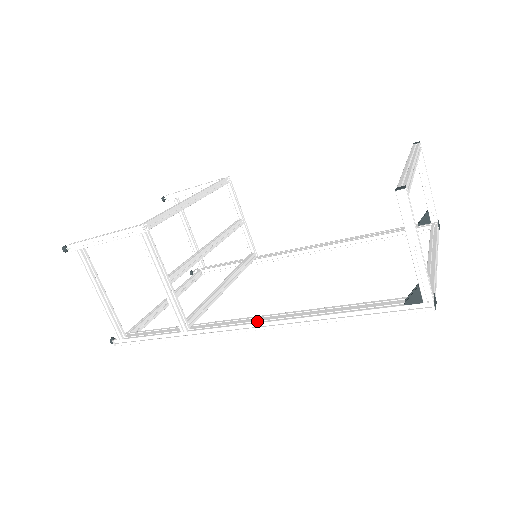
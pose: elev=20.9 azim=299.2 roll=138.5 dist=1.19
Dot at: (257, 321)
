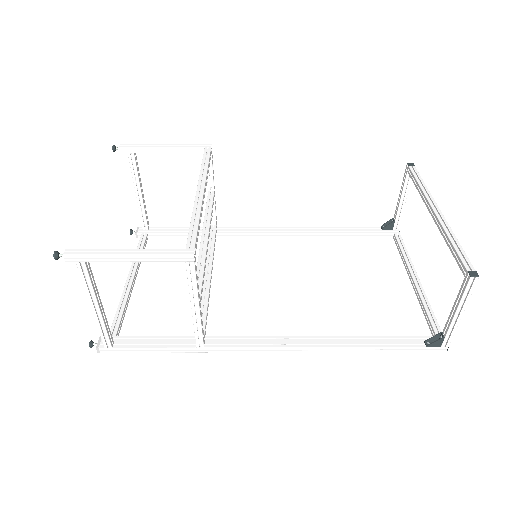
Dot at: (286, 344)
